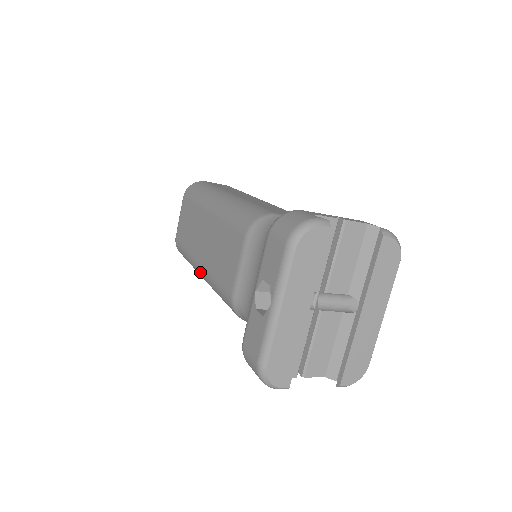
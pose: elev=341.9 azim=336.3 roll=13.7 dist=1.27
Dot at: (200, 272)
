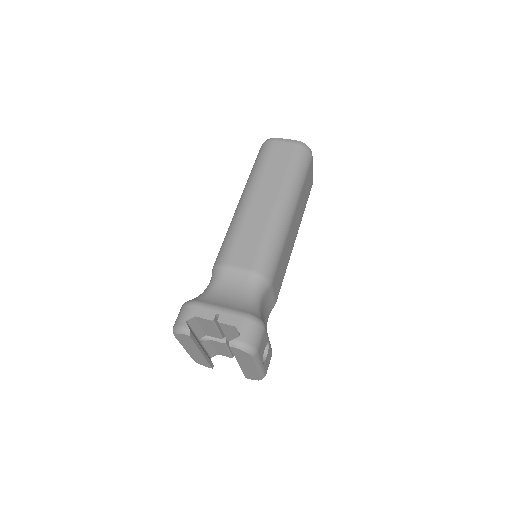
Dot at: occluded
